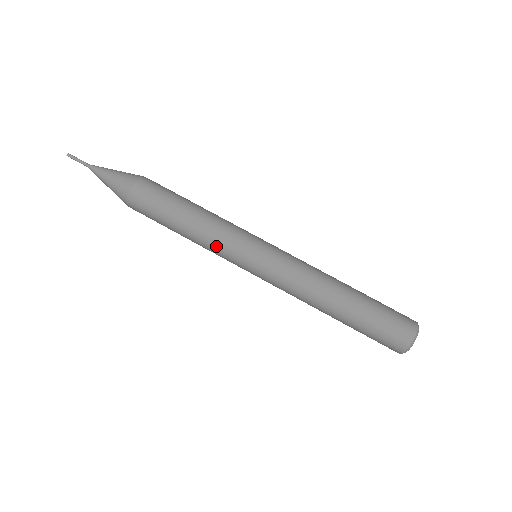
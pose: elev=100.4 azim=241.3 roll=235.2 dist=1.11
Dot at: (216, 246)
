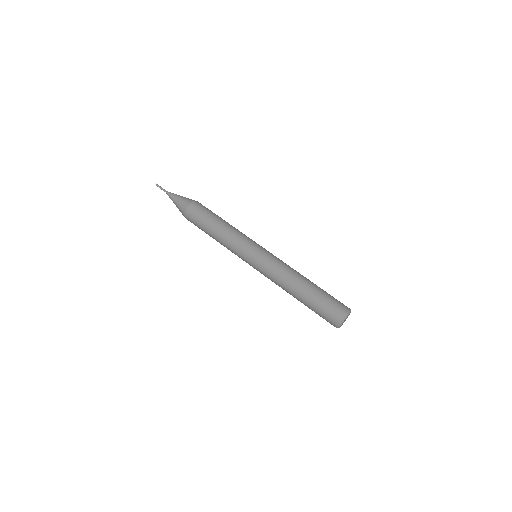
Dot at: (231, 250)
